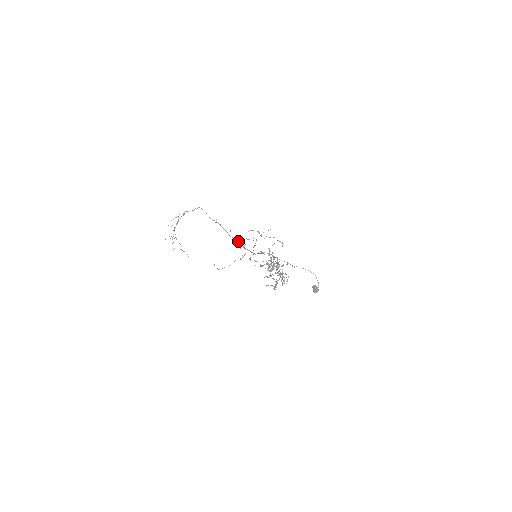
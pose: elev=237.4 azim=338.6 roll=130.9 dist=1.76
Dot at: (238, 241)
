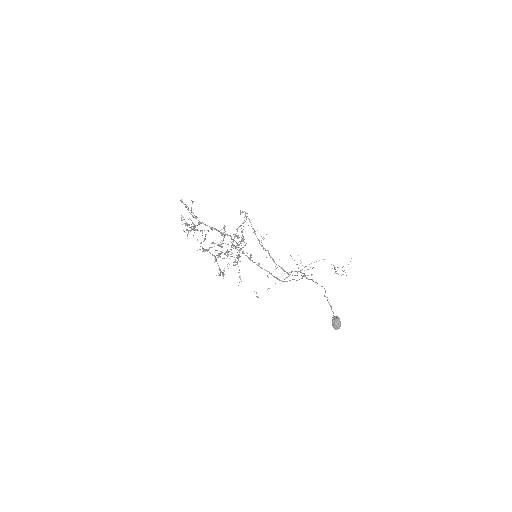
Dot at: occluded
